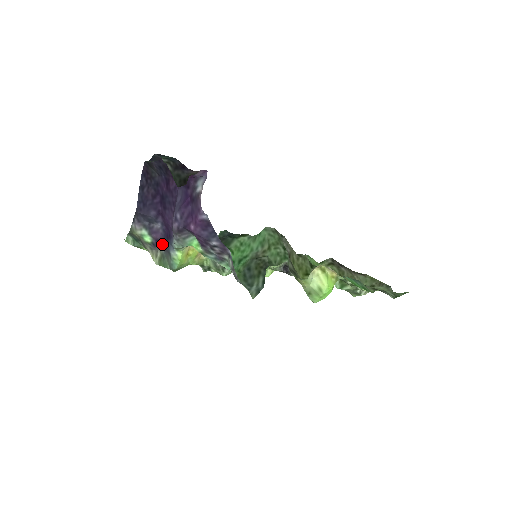
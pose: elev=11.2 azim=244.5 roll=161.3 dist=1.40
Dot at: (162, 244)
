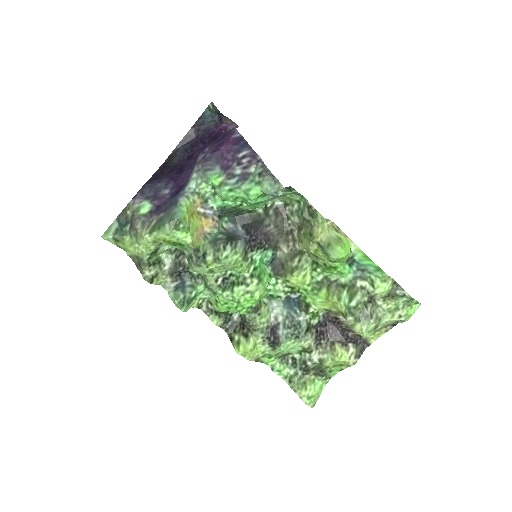
Dot at: (164, 208)
